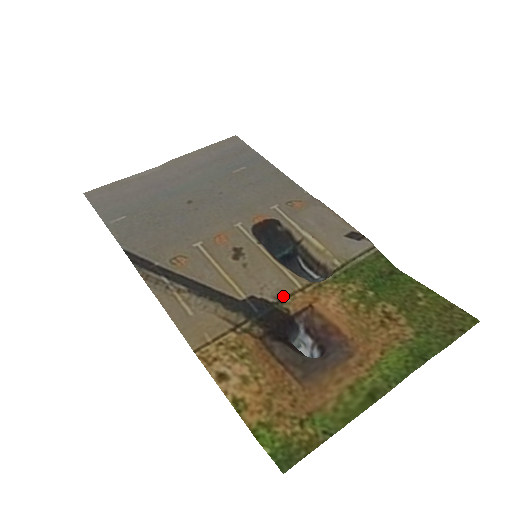
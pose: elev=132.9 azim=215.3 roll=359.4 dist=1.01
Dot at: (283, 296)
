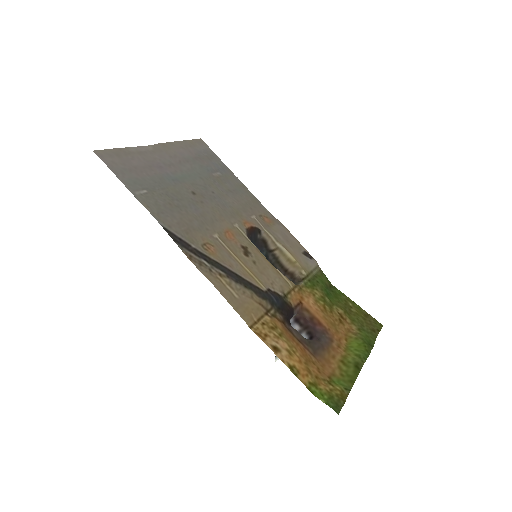
Dot at: (286, 292)
